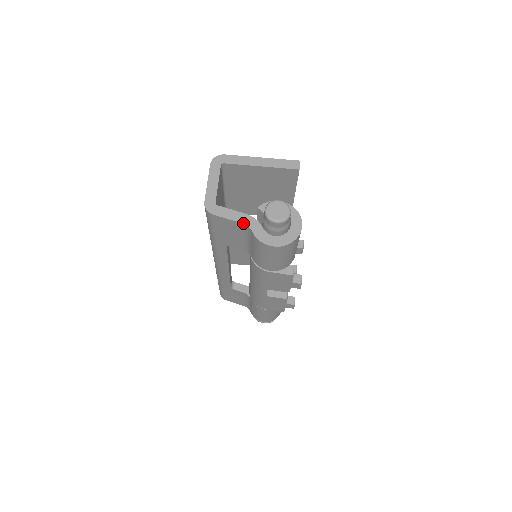
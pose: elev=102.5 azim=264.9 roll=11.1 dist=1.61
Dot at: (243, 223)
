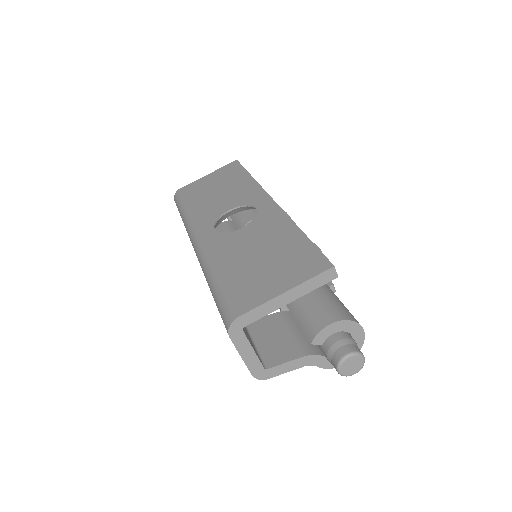
Dot at: occluded
